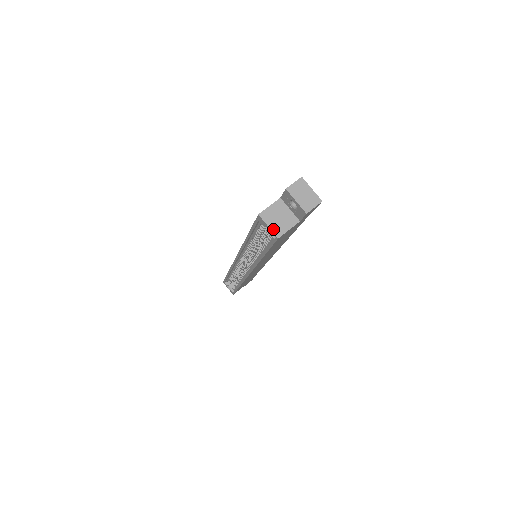
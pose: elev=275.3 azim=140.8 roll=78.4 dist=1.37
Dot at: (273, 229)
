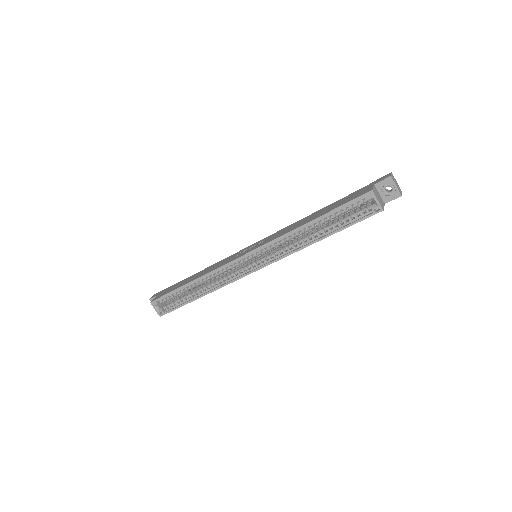
Dot at: (380, 203)
